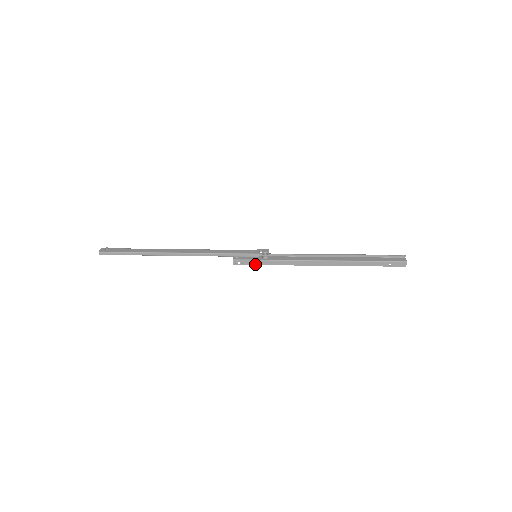
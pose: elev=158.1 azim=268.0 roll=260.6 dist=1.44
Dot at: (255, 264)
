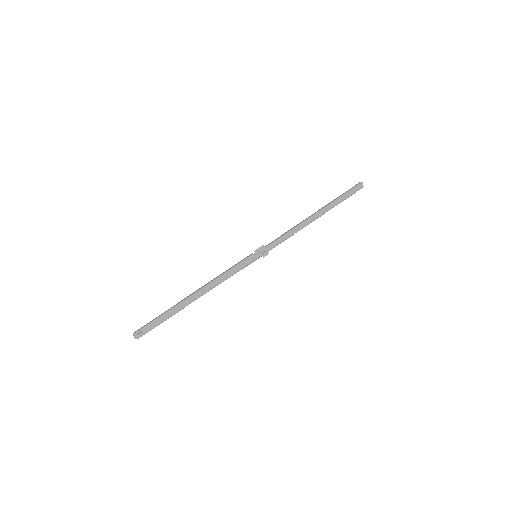
Dot at: occluded
